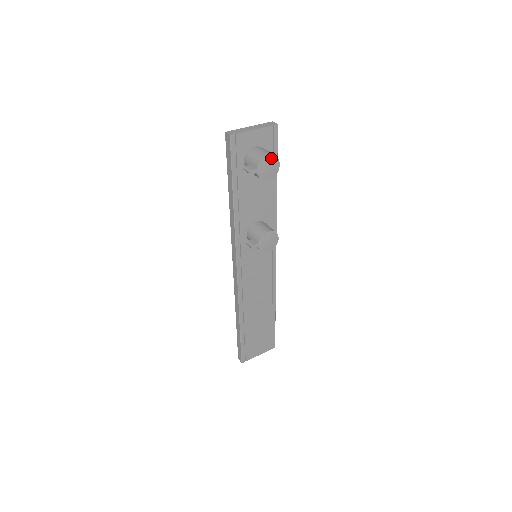
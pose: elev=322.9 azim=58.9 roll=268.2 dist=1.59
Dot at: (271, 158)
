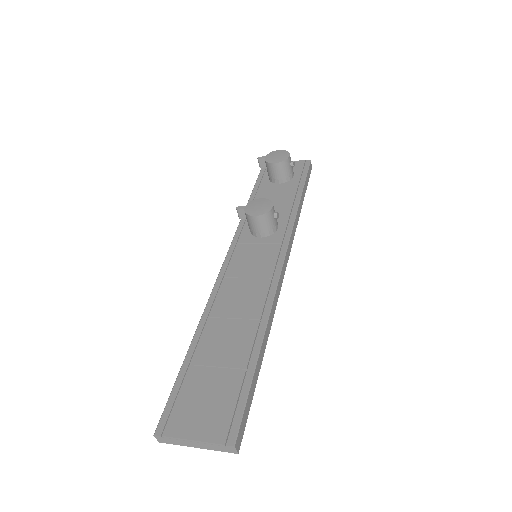
Dot at: (282, 152)
